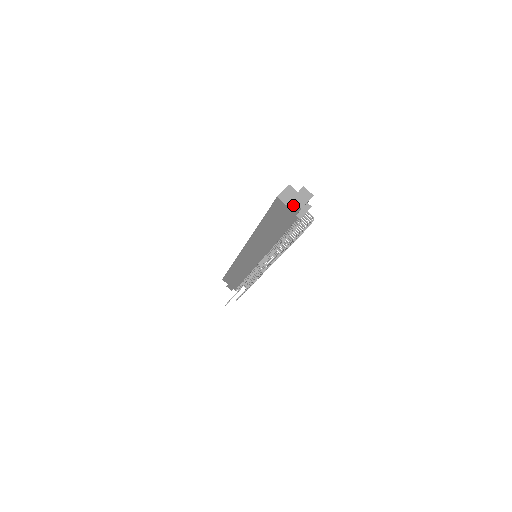
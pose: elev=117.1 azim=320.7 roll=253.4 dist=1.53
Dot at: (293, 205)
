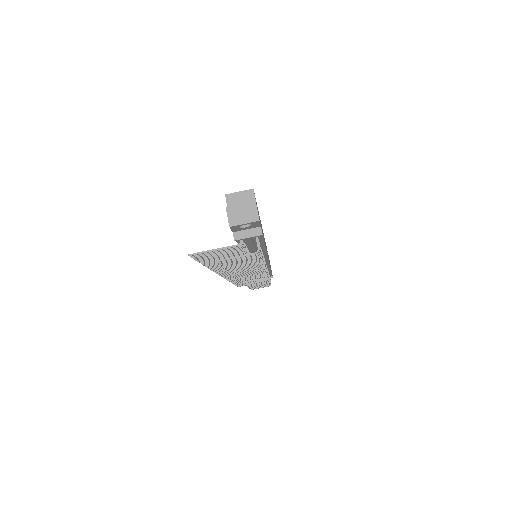
Dot at: (228, 216)
